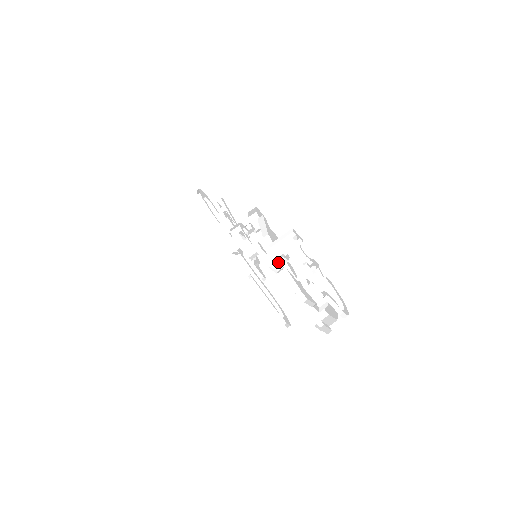
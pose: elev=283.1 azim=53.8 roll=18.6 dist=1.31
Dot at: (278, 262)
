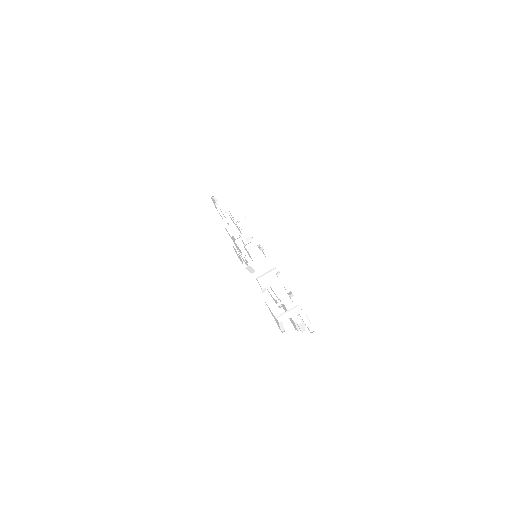
Dot at: occluded
